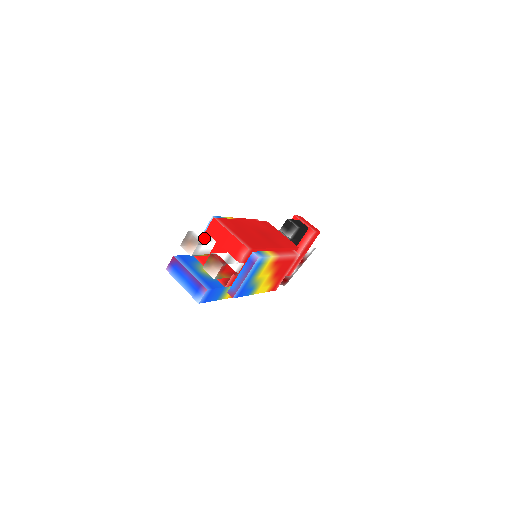
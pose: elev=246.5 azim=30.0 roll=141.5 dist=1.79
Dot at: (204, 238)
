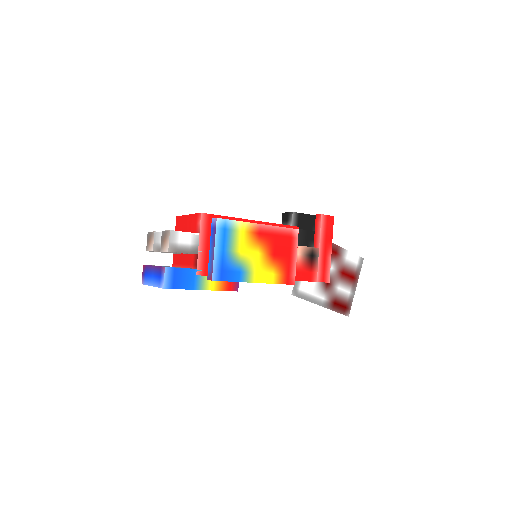
Dot at: occluded
